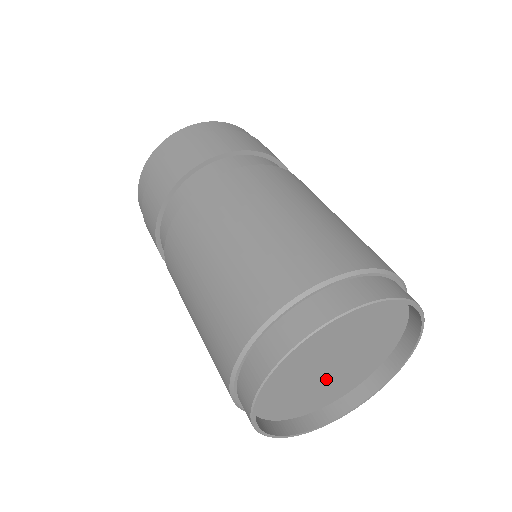
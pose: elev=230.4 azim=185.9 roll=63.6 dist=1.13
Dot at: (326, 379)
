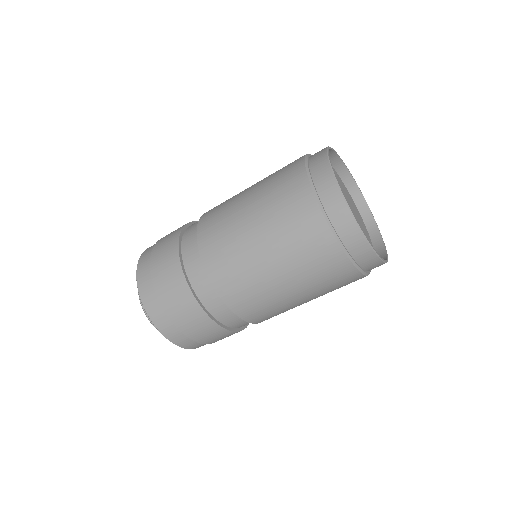
Dot at: occluded
